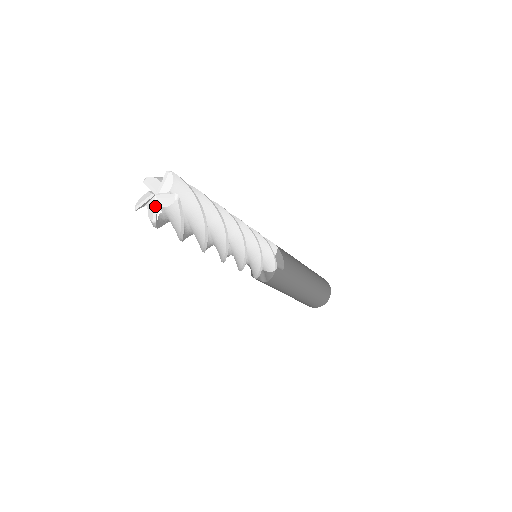
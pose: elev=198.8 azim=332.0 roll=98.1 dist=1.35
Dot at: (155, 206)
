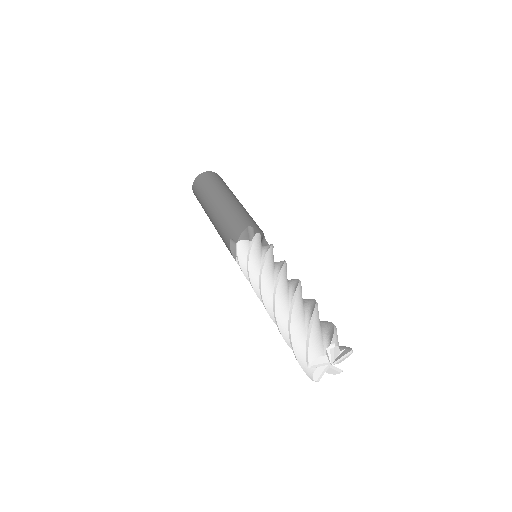
Dot at: (337, 368)
